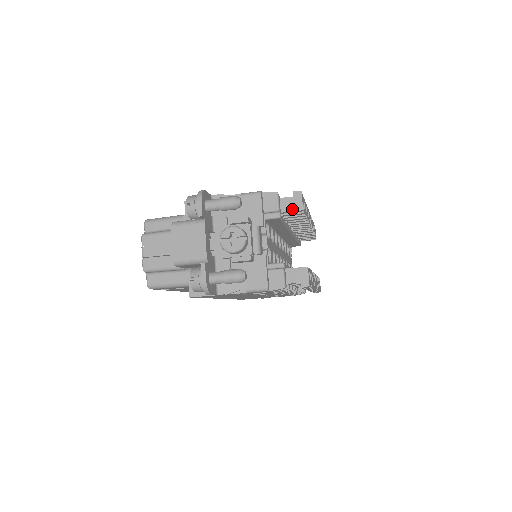
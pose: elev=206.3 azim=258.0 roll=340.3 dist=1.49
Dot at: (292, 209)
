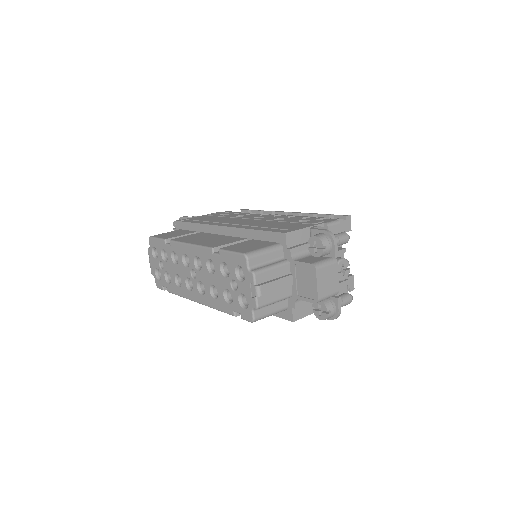
Dot at: (346, 230)
